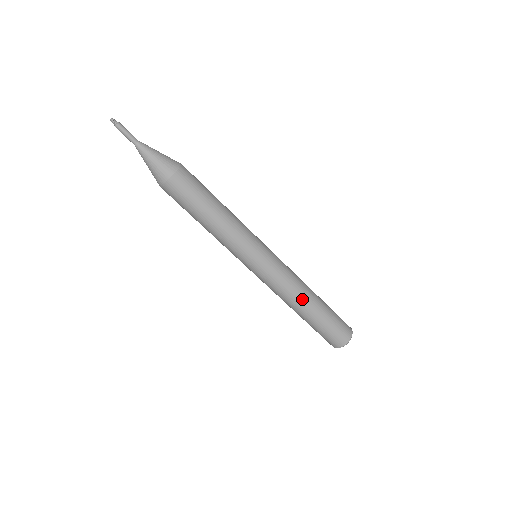
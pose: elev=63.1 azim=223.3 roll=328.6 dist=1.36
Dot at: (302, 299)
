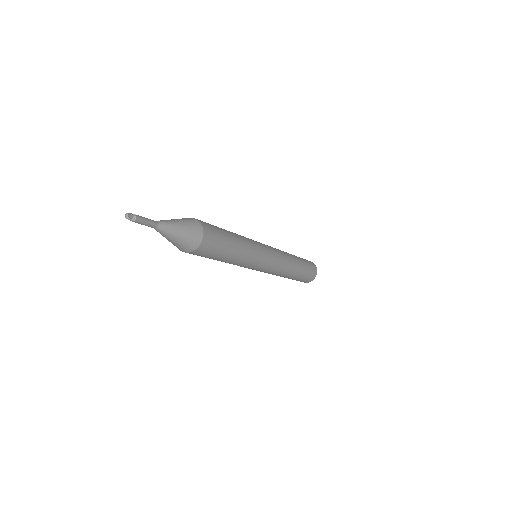
Dot at: (288, 274)
